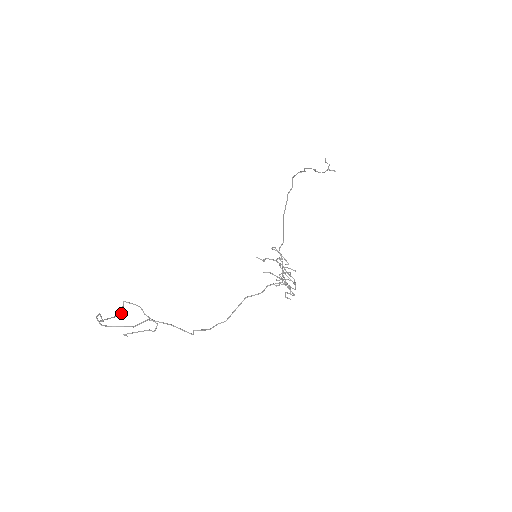
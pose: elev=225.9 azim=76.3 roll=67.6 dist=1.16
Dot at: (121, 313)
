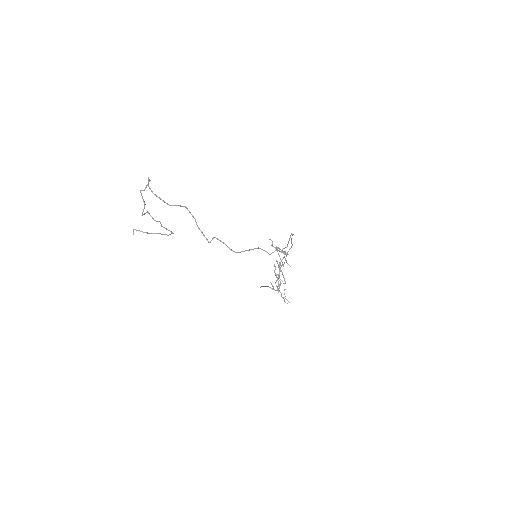
Dot at: (143, 214)
